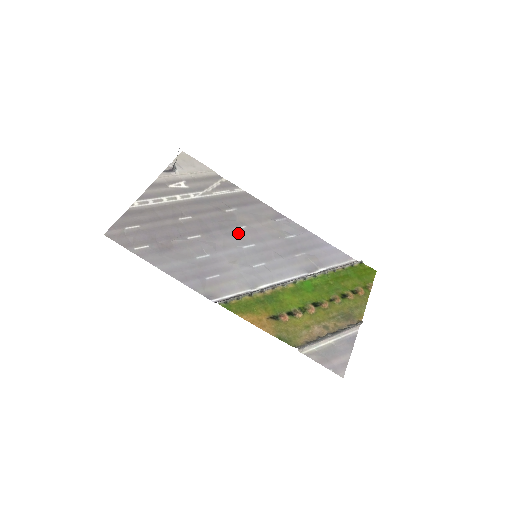
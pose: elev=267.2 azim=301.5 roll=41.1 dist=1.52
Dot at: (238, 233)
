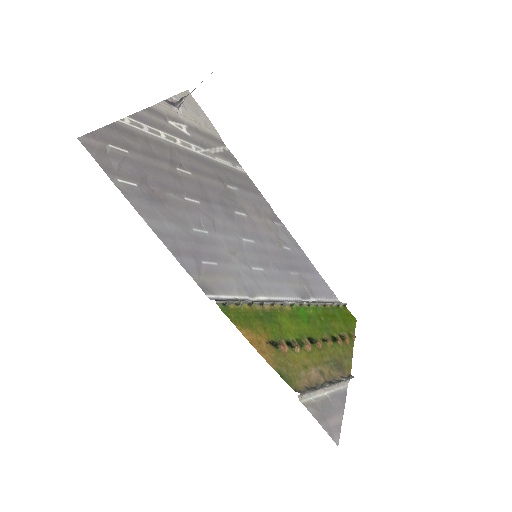
Dot at: (239, 219)
